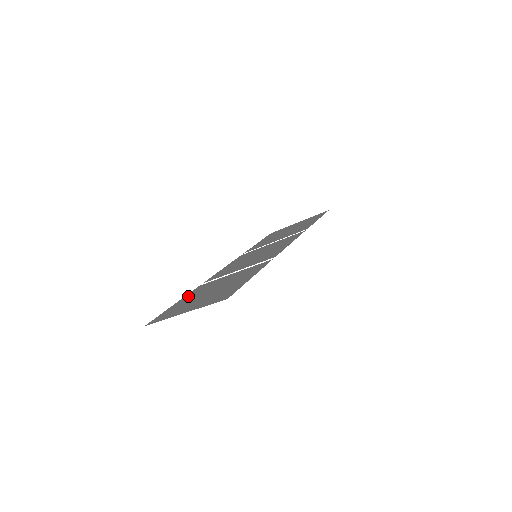
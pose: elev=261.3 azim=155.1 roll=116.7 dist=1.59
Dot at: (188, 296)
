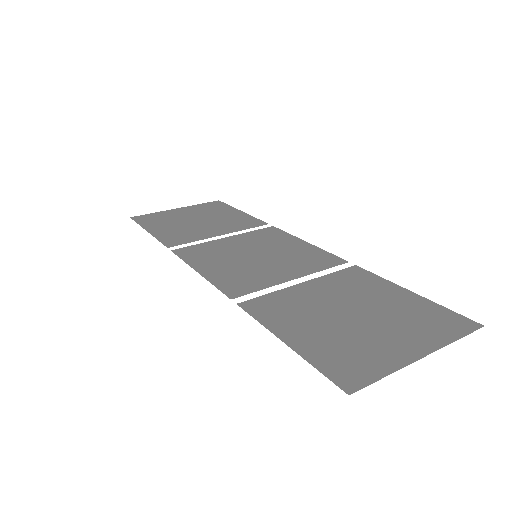
Dot at: (284, 325)
